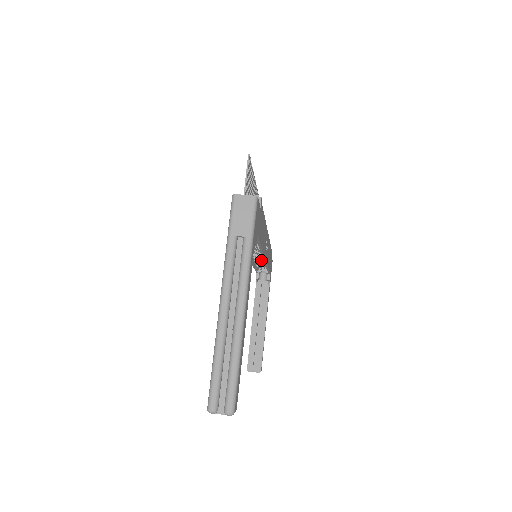
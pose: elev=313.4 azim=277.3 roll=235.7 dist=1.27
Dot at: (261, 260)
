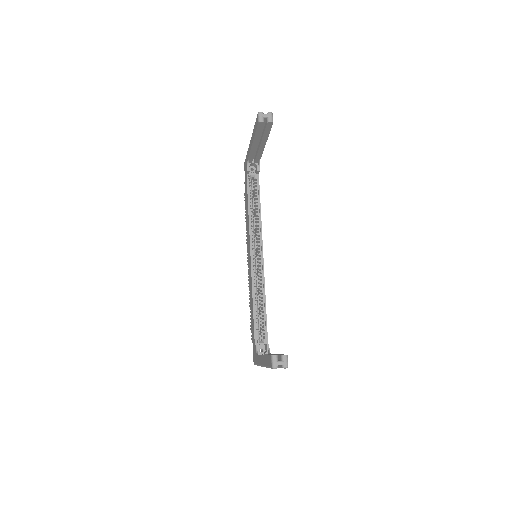
Dot at: (259, 274)
